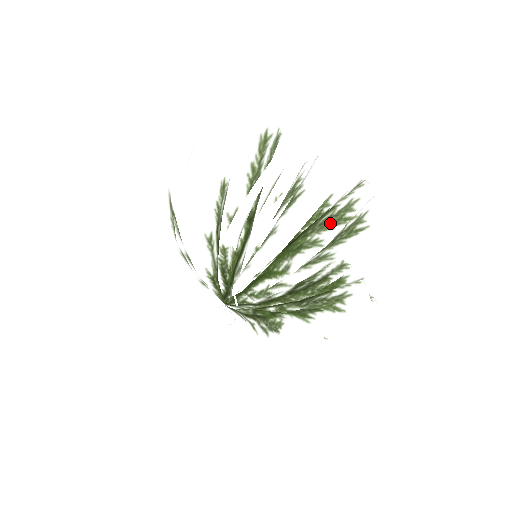
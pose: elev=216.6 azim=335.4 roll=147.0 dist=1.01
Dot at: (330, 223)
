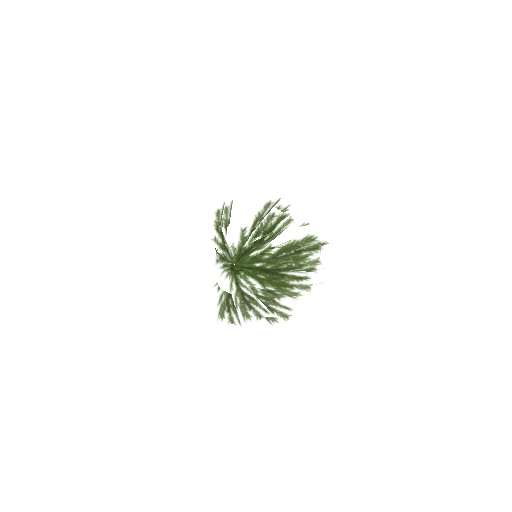
Dot at: (274, 283)
